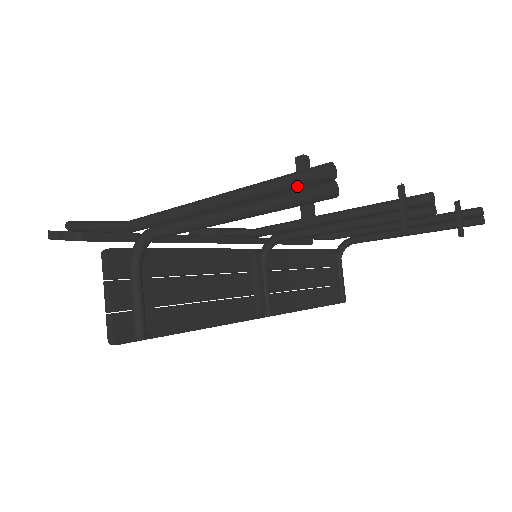
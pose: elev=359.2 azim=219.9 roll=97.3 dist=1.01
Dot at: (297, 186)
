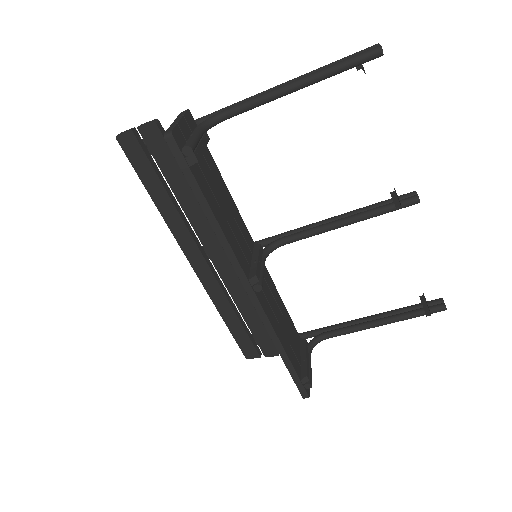
Dot at: (357, 55)
